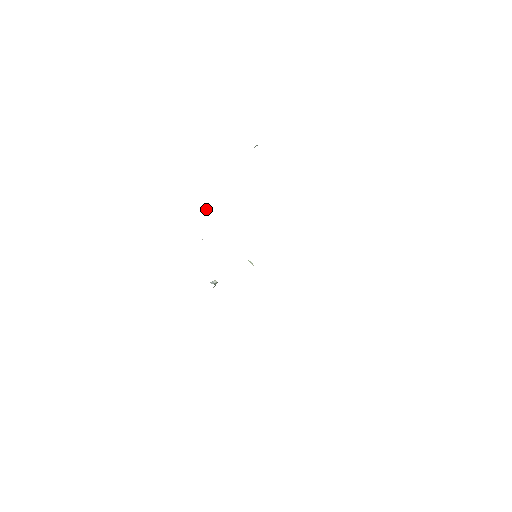
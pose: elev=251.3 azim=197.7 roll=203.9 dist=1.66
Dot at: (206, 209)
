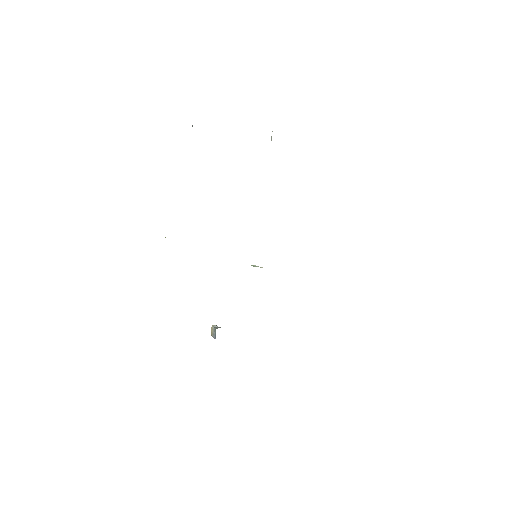
Dot at: occluded
